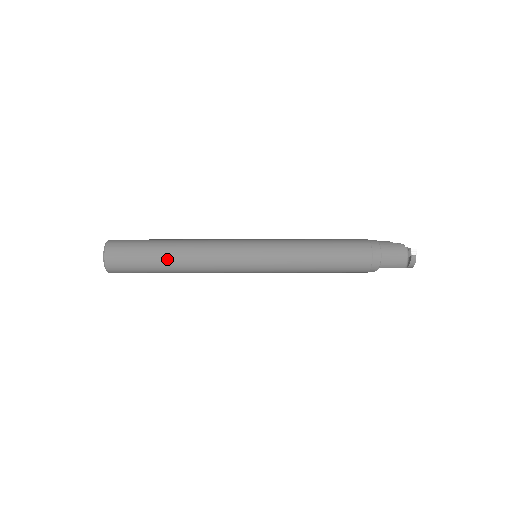
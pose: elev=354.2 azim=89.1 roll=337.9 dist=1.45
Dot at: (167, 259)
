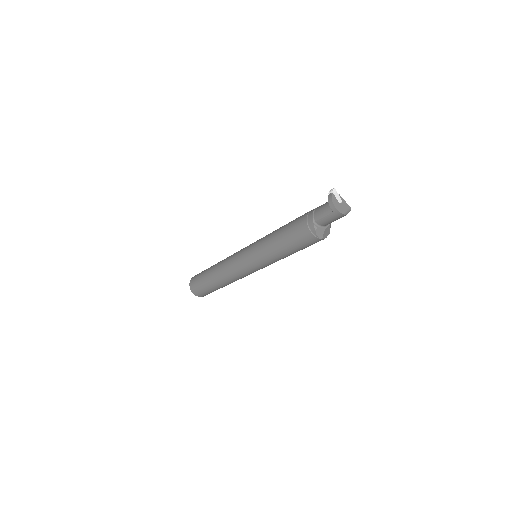
Dot at: (211, 269)
